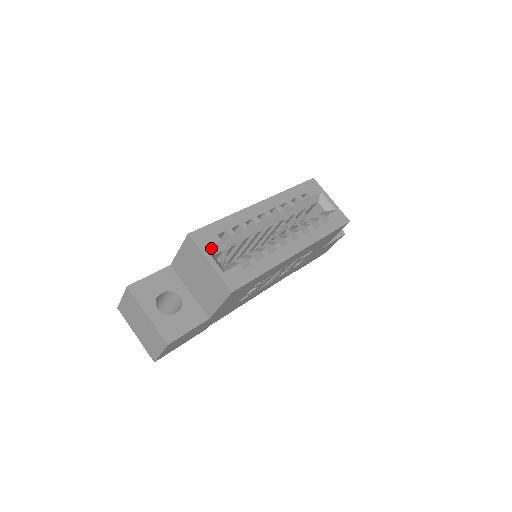
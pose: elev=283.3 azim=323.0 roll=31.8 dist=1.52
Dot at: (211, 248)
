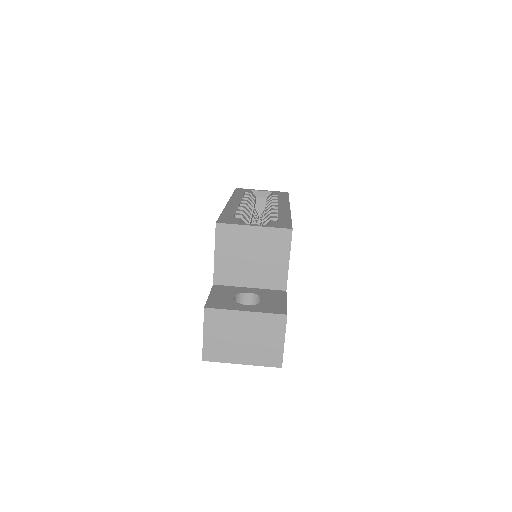
Dot at: occluded
